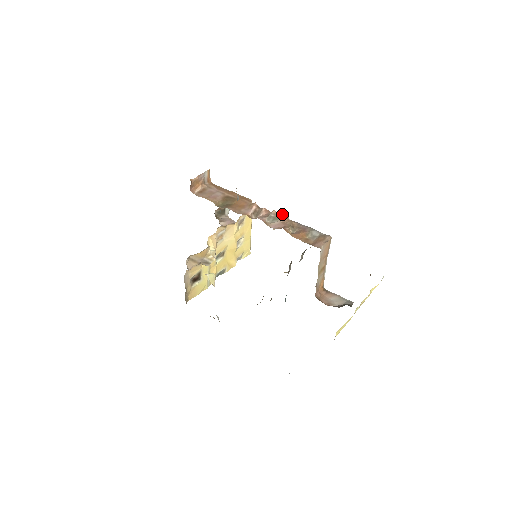
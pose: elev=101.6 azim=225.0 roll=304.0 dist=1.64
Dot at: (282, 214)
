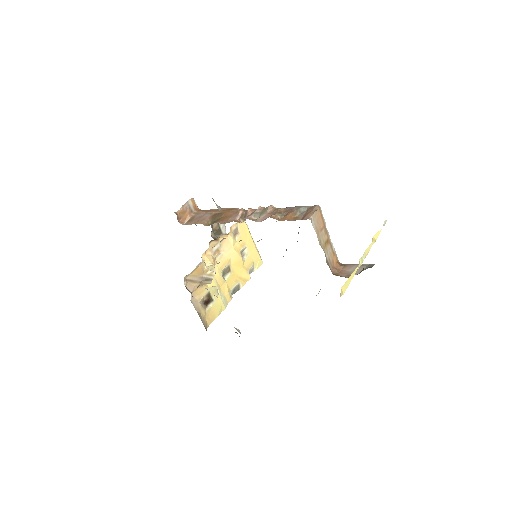
Dot at: occluded
